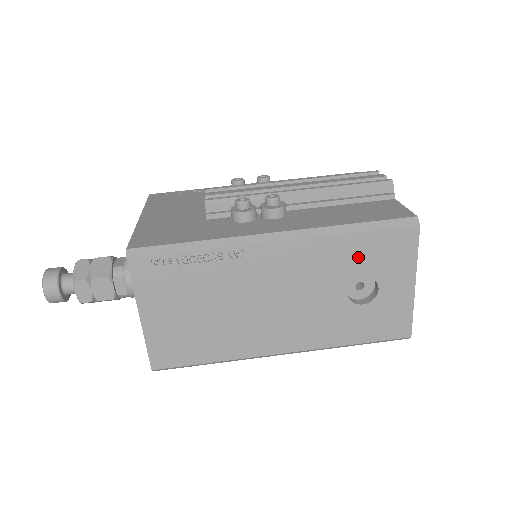
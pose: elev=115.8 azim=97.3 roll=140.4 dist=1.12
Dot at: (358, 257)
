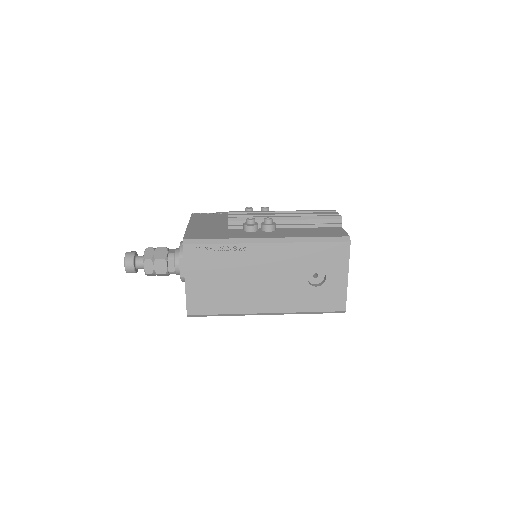
Dot at: (314, 257)
